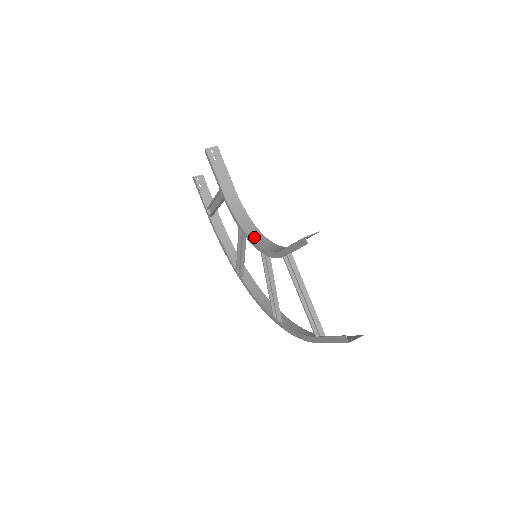
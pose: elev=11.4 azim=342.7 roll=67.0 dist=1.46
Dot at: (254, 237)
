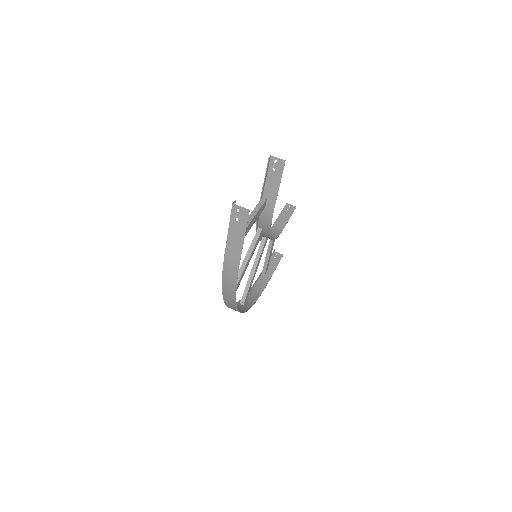
Dot at: (264, 236)
